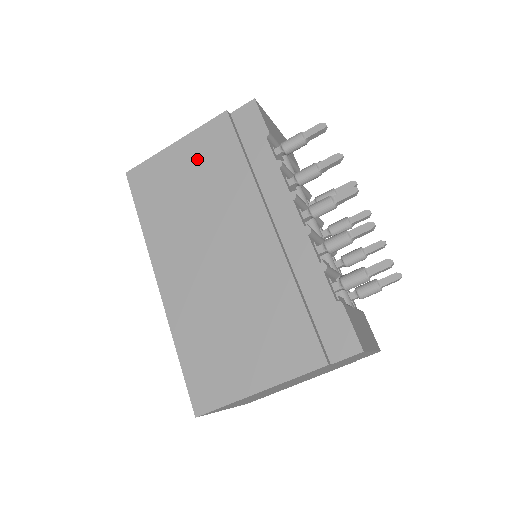
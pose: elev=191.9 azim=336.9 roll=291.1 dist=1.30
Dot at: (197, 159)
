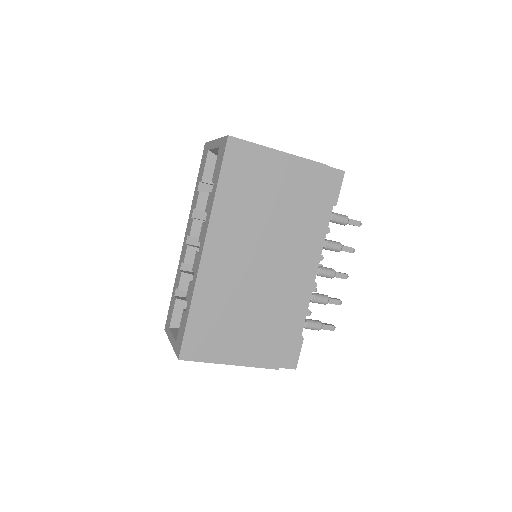
Dot at: (288, 181)
